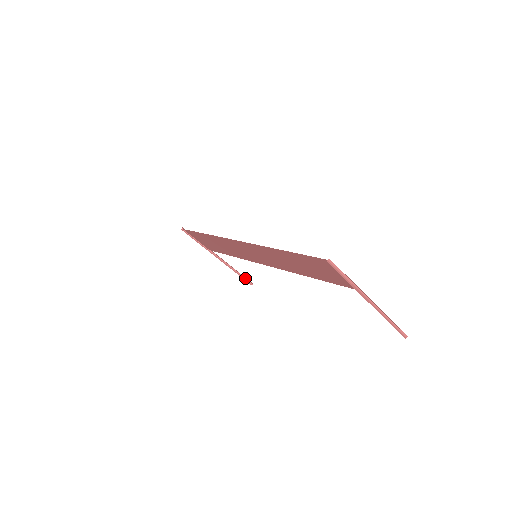
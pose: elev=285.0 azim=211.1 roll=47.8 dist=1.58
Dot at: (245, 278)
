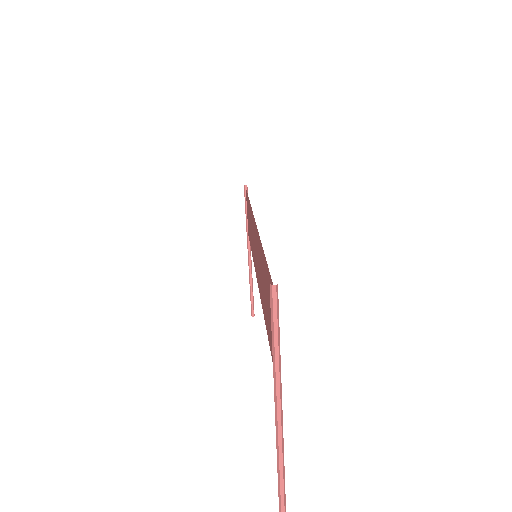
Dot at: (253, 302)
